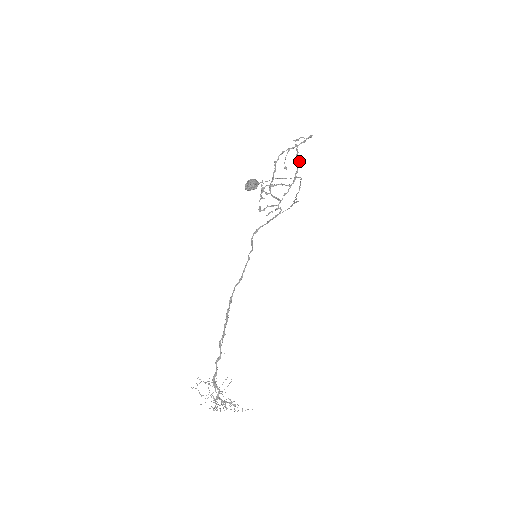
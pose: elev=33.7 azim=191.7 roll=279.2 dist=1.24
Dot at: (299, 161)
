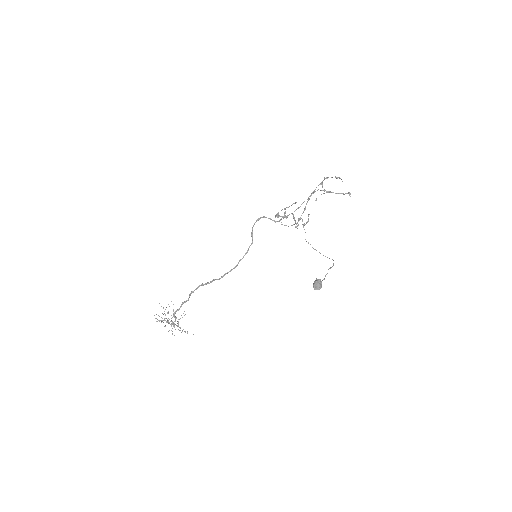
Dot at: (322, 183)
